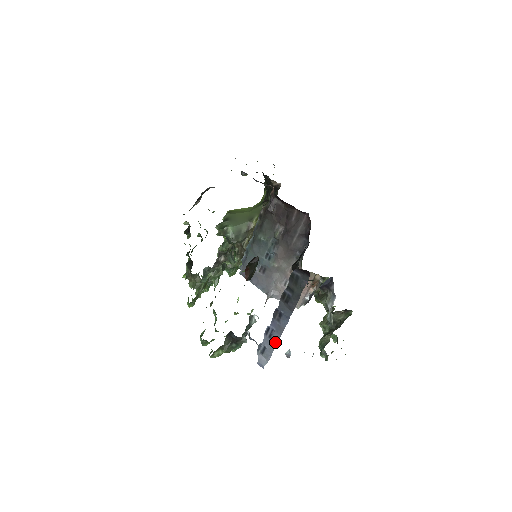
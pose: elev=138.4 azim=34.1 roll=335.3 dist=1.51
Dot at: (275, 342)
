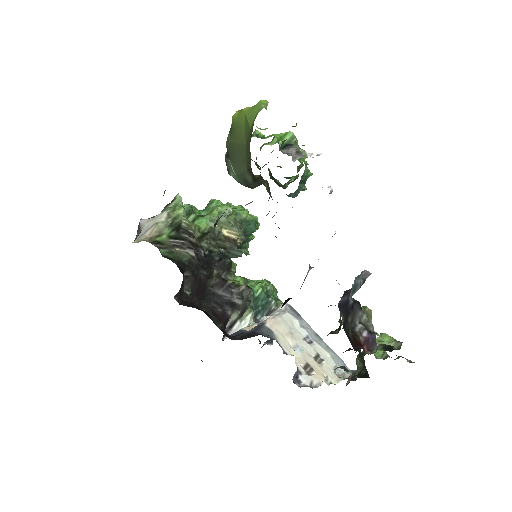
Dot at: occluded
